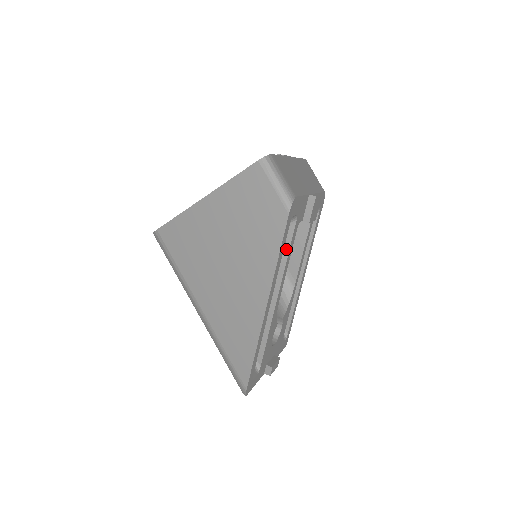
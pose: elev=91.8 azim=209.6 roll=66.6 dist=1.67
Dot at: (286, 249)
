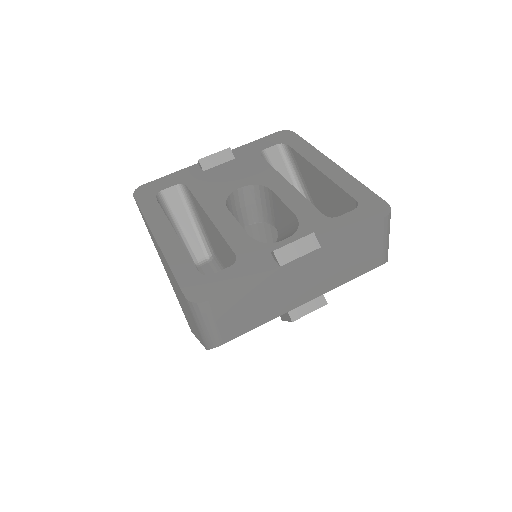
Dot at: occluded
